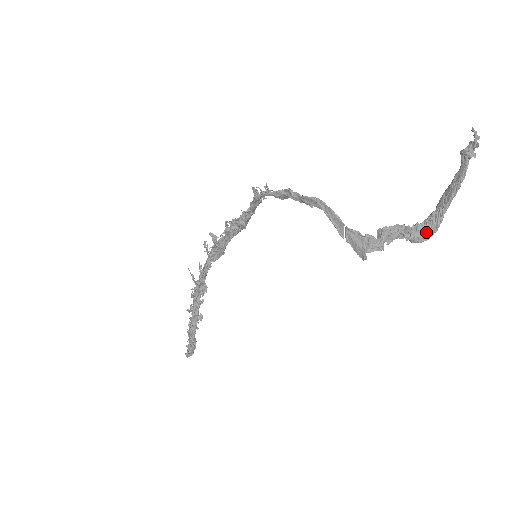
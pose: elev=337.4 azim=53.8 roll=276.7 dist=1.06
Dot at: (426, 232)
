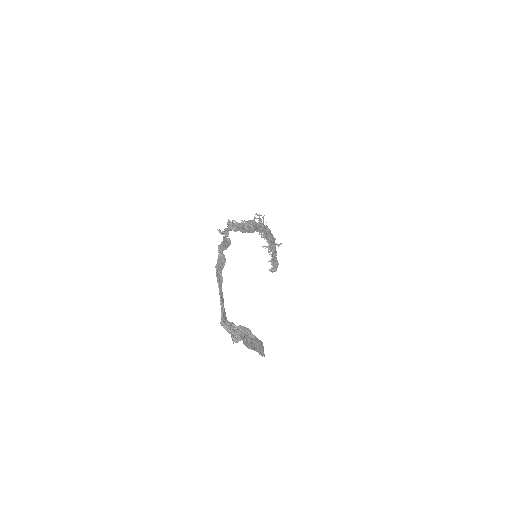
Dot at: occluded
